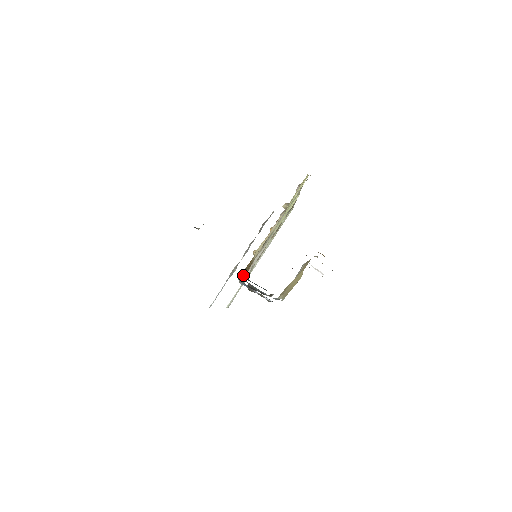
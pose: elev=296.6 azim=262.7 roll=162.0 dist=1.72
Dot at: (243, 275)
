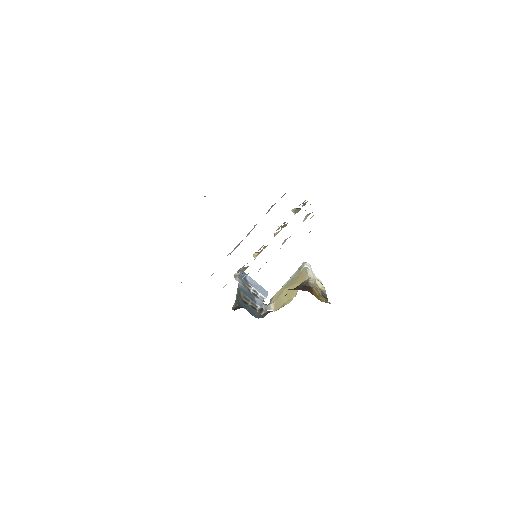
Dot at: (234, 304)
